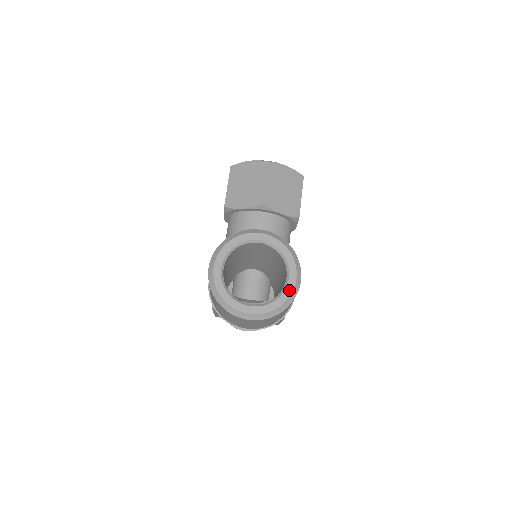
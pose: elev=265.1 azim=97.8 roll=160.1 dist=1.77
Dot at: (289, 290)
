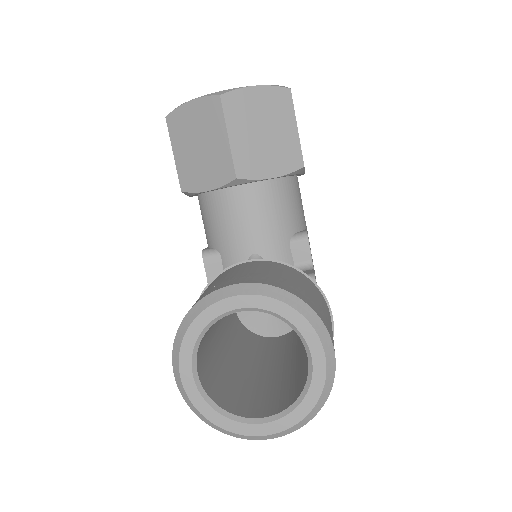
Dot at: (318, 380)
